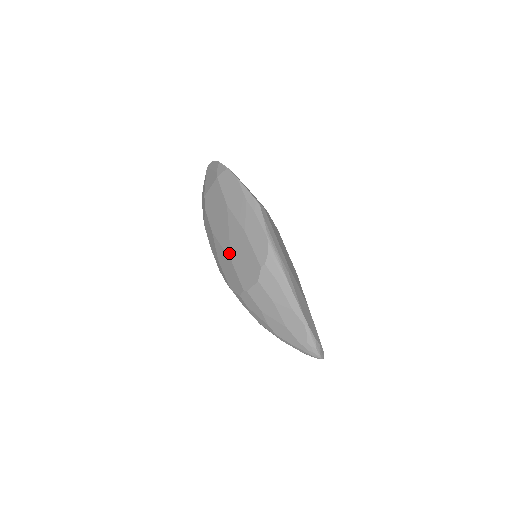
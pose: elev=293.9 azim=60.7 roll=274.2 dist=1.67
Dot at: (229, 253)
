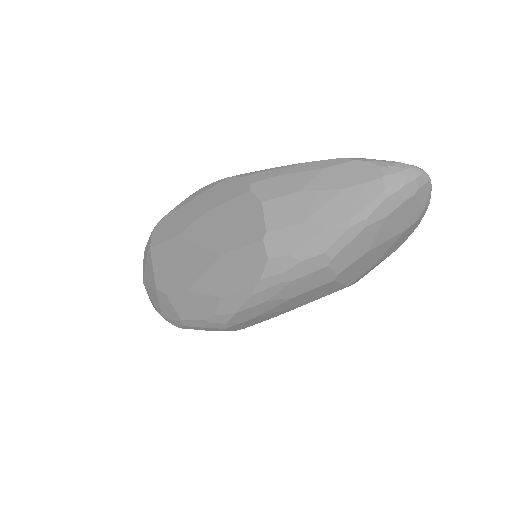
Dot at: (216, 255)
